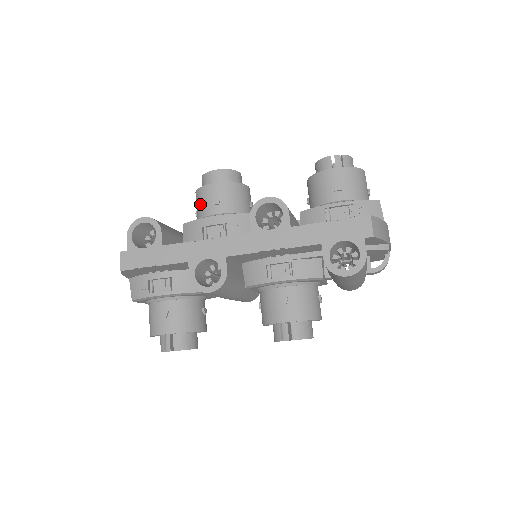
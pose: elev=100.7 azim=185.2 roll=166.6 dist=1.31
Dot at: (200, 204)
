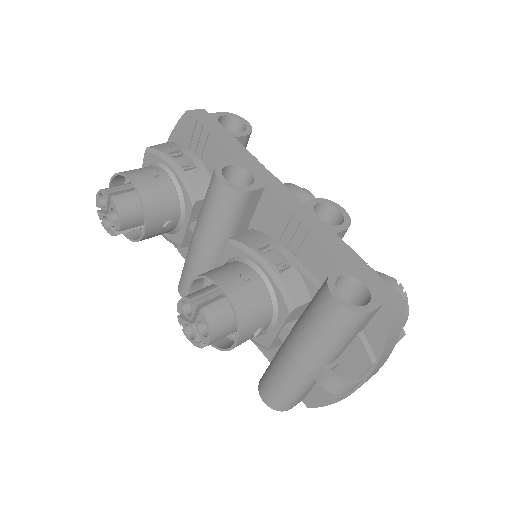
Dot at: occluded
